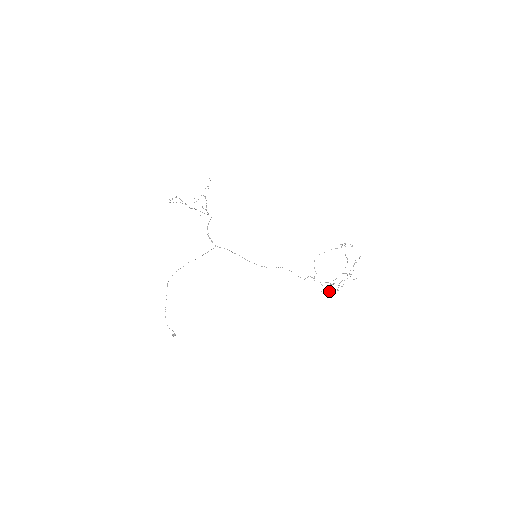
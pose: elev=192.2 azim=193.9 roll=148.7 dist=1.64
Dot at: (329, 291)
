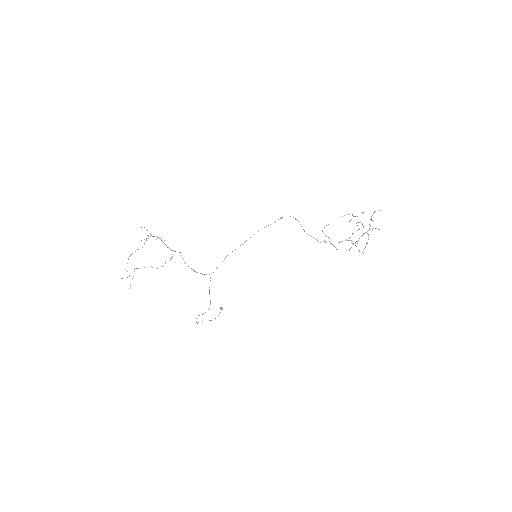
Dot at: occluded
